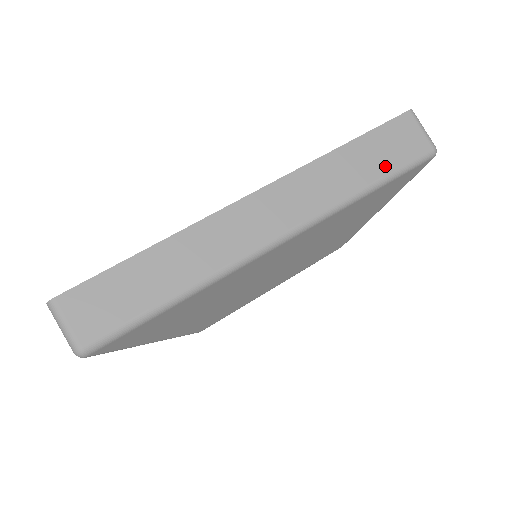
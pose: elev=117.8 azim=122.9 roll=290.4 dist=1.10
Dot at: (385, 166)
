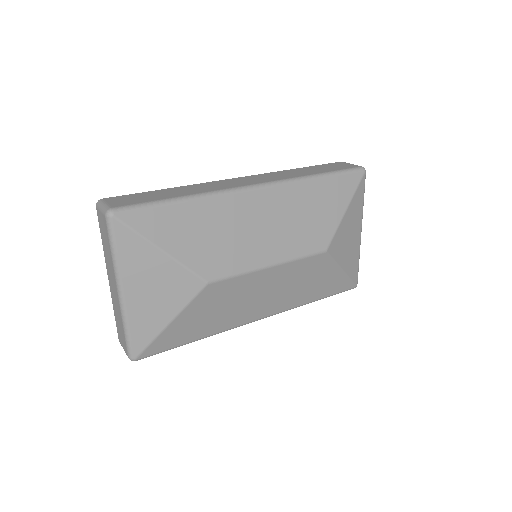
Dot at: (328, 170)
